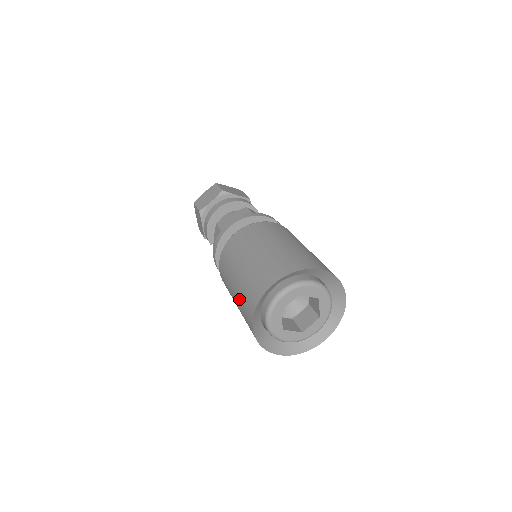
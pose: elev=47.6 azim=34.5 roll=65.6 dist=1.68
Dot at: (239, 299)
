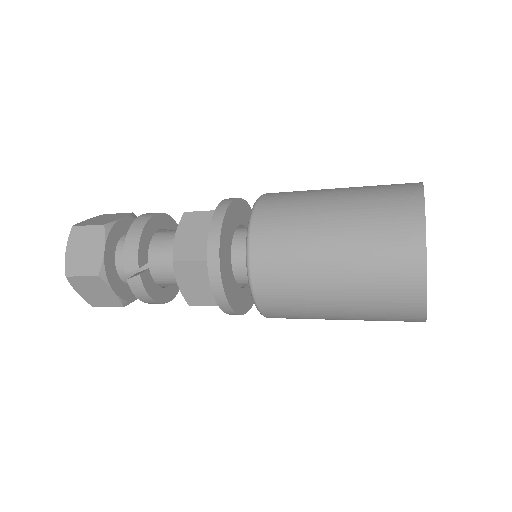
Dot at: (360, 223)
